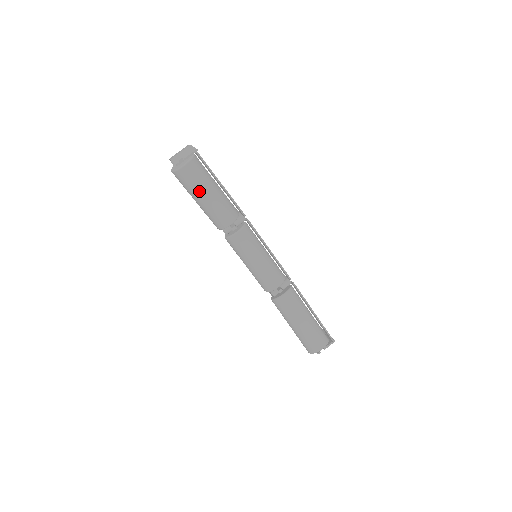
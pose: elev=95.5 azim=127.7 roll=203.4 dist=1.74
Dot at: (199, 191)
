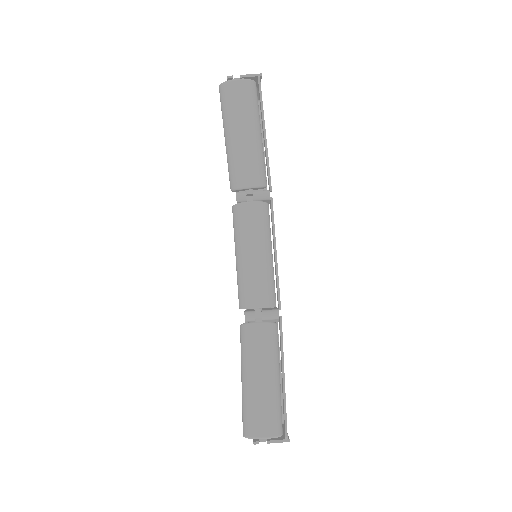
Dot at: (234, 121)
